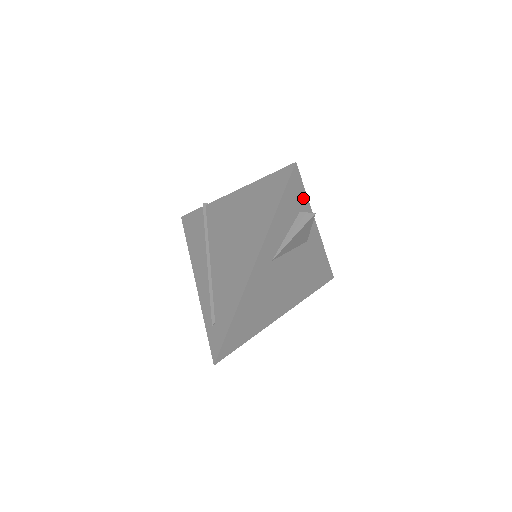
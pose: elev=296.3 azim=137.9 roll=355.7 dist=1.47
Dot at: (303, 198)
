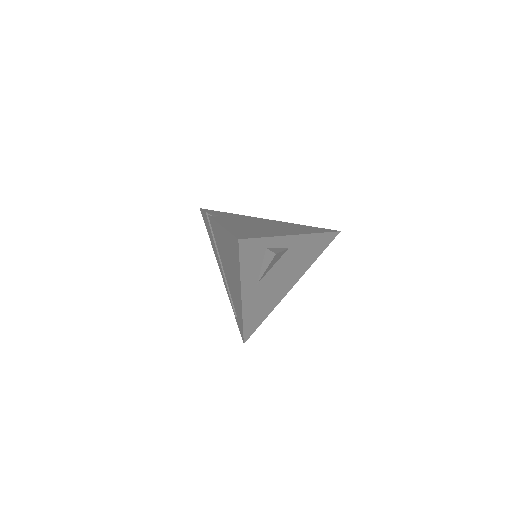
Dot at: (264, 241)
